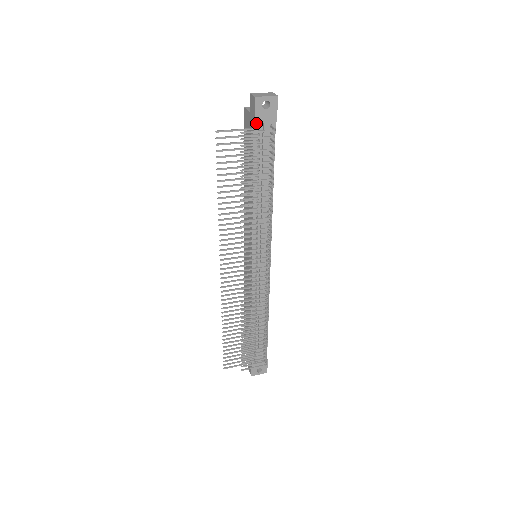
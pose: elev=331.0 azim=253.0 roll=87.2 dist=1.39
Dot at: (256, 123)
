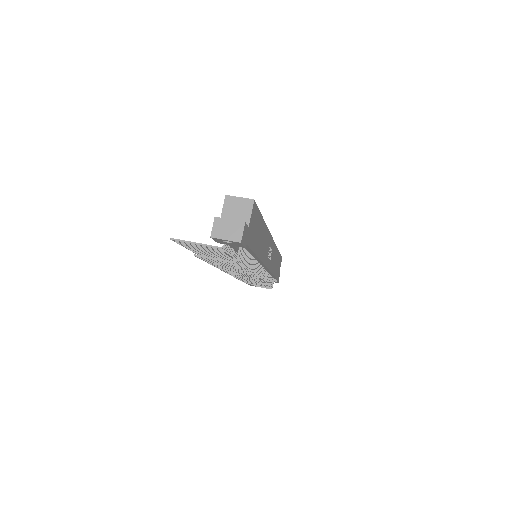
Dot at: occluded
